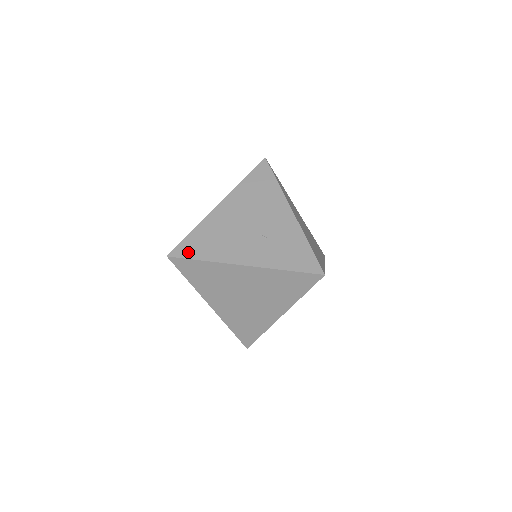
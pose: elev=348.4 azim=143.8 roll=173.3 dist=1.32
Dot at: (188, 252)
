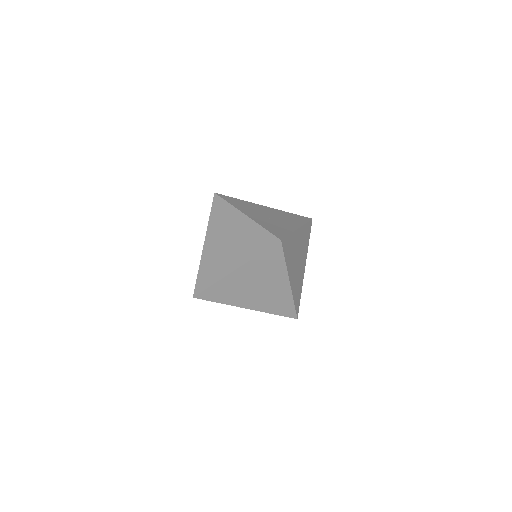
Dot at: (226, 198)
